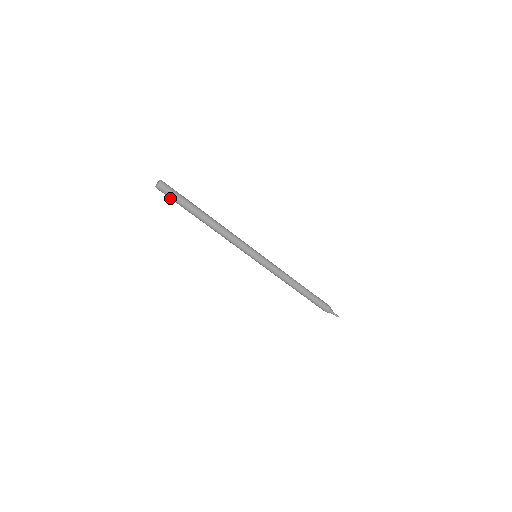
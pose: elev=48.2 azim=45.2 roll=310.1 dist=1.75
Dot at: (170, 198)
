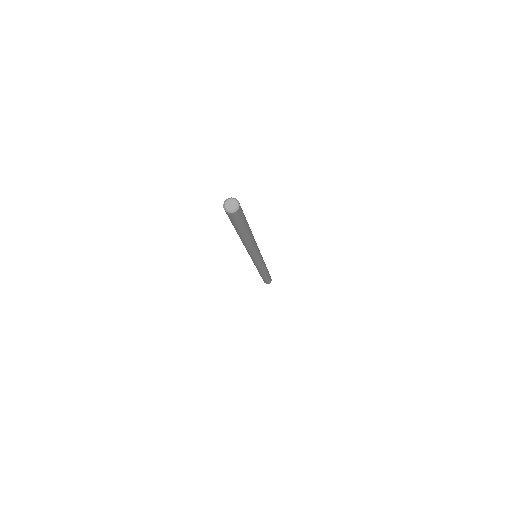
Dot at: occluded
